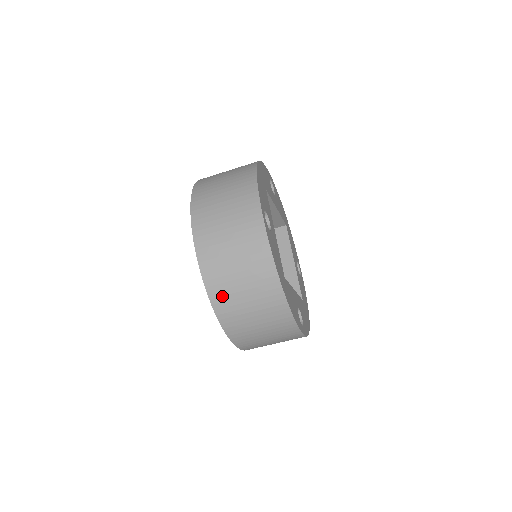
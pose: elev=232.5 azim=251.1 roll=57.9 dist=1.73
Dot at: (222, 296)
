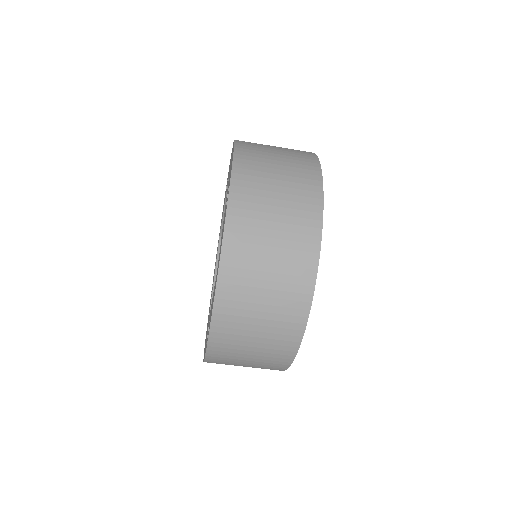
Dot at: (237, 268)
